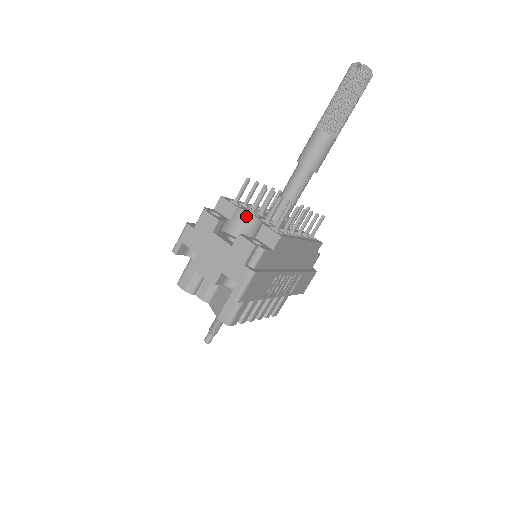
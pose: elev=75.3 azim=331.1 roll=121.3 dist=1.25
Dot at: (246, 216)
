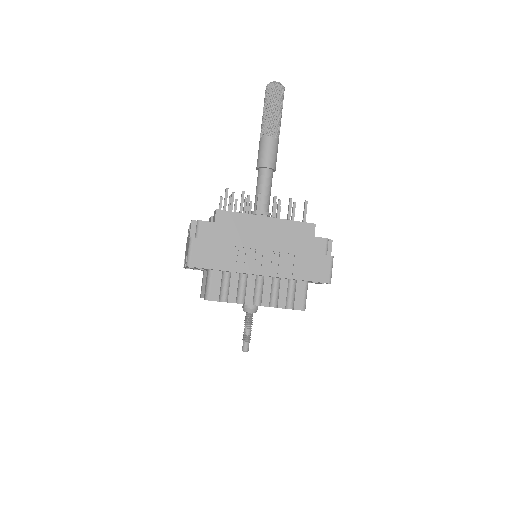
Dot at: occluded
